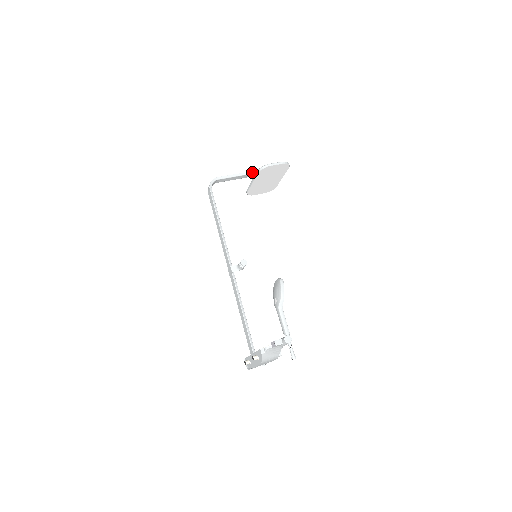
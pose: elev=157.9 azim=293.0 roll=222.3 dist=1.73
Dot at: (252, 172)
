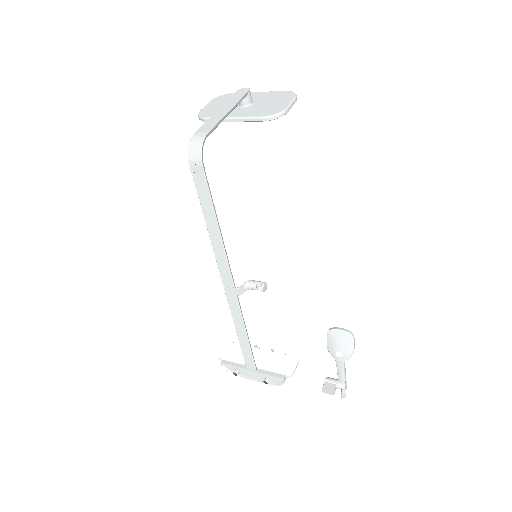
Dot at: (238, 102)
